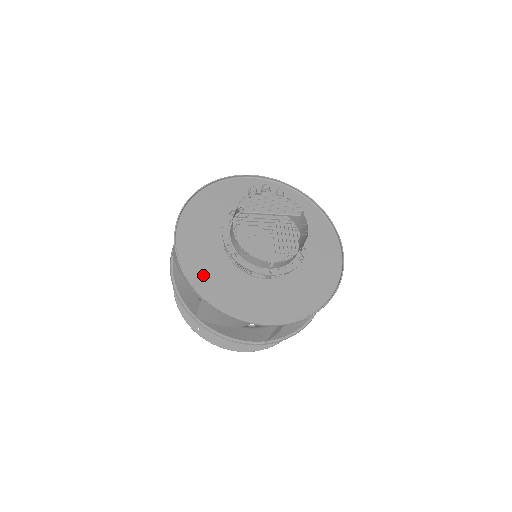
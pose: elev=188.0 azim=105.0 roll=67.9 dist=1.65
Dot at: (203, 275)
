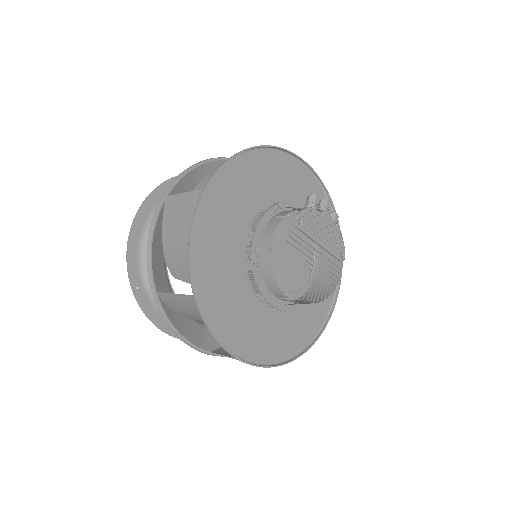
Dot at: (208, 267)
